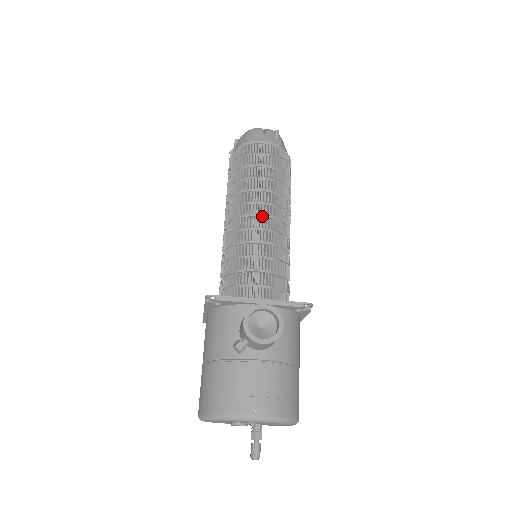
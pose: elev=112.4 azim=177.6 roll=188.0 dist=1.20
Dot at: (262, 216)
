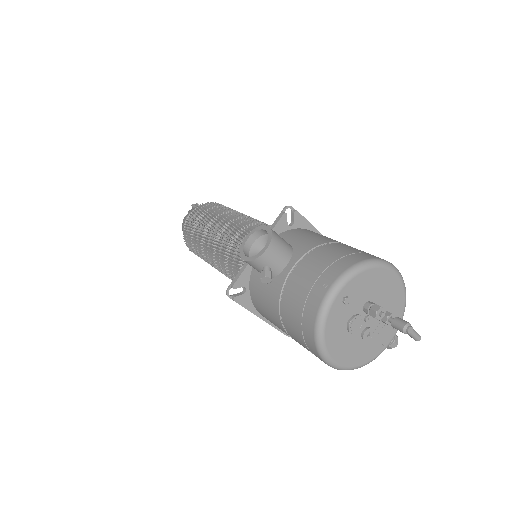
Dot at: (223, 233)
